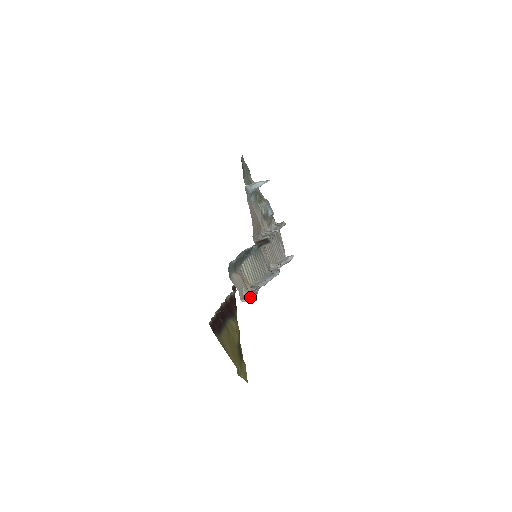
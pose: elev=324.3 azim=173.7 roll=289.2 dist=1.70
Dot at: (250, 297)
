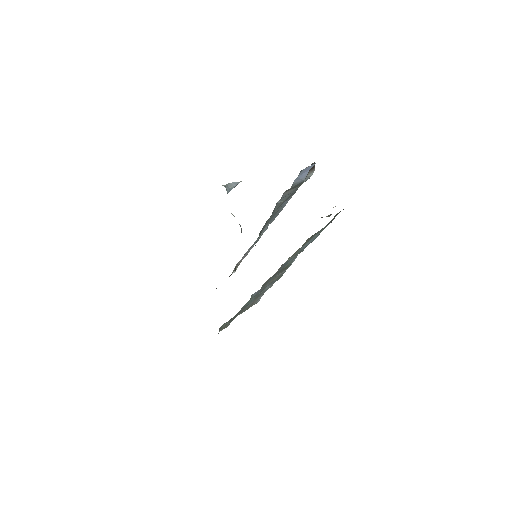
Dot at: (328, 215)
